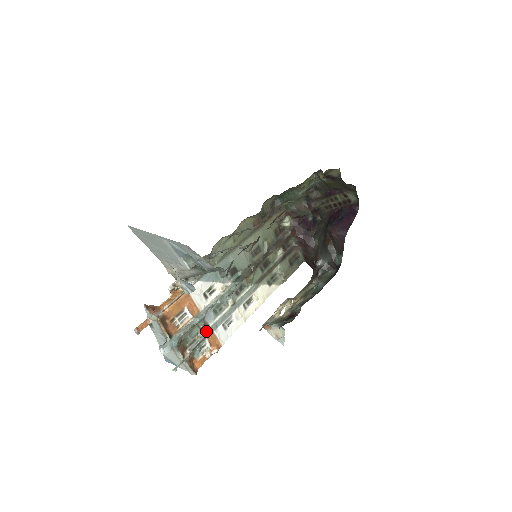
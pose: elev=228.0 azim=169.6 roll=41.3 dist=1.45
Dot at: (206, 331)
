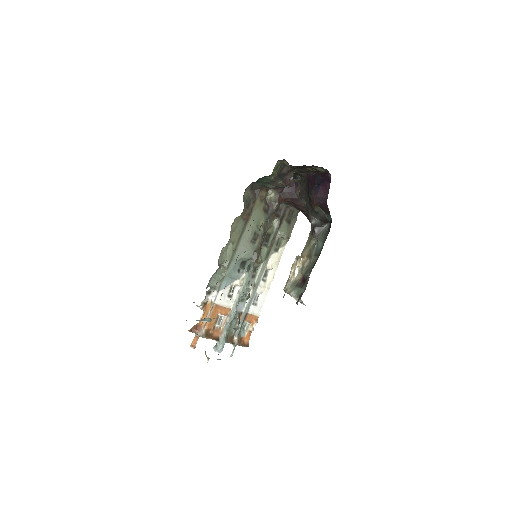
Dot at: (242, 317)
